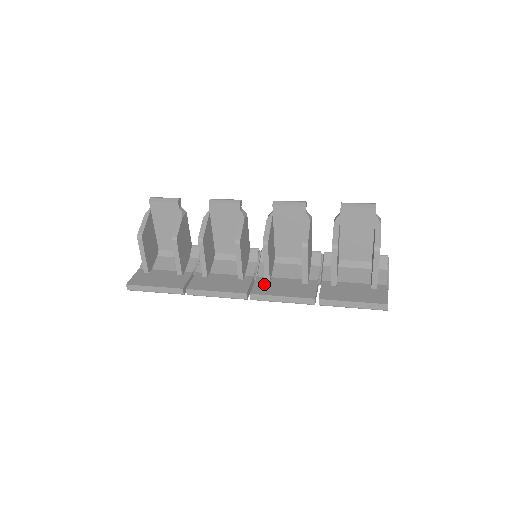
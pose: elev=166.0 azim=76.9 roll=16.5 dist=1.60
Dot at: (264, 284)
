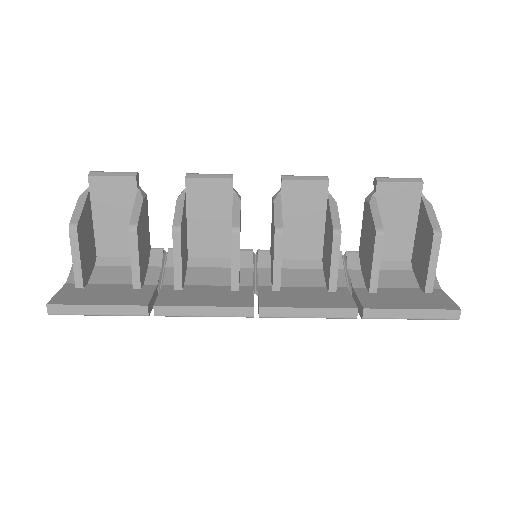
Dot at: (274, 294)
